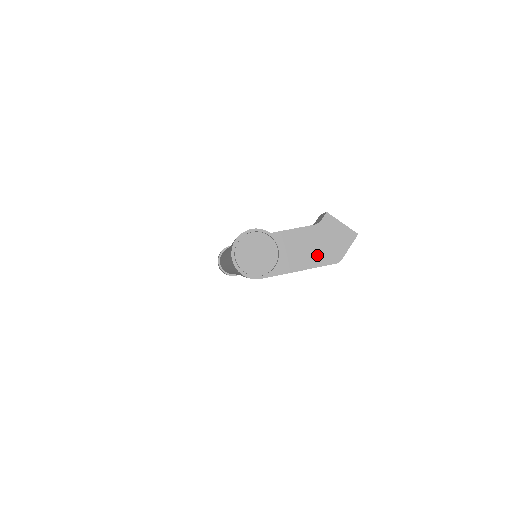
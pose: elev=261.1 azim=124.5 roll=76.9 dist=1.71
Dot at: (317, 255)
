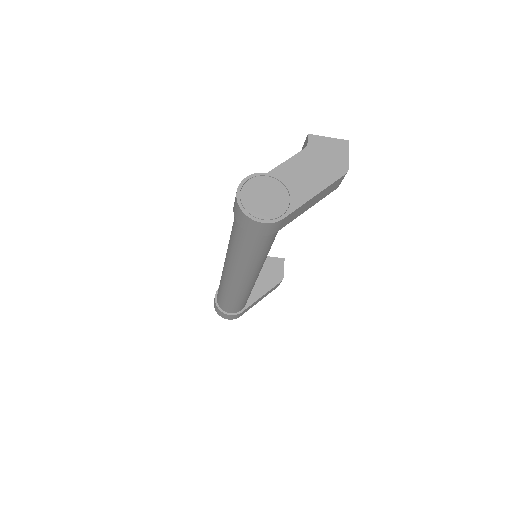
Dot at: (323, 174)
